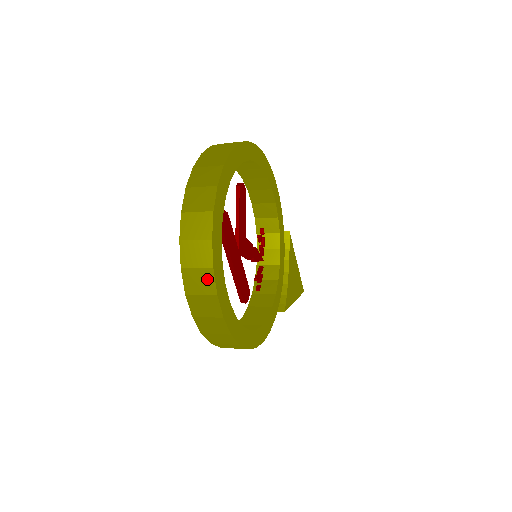
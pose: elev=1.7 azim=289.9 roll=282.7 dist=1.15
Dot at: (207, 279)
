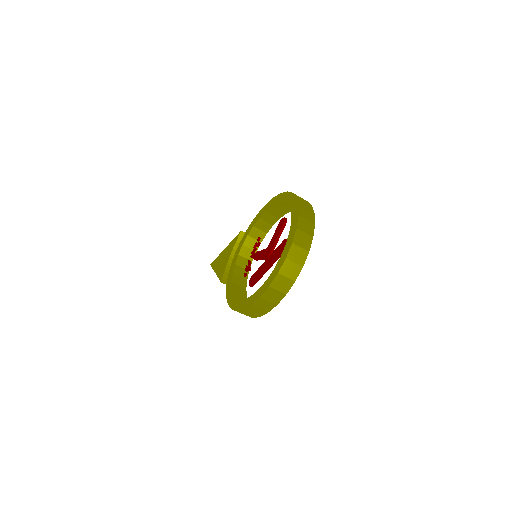
Dot at: (288, 285)
